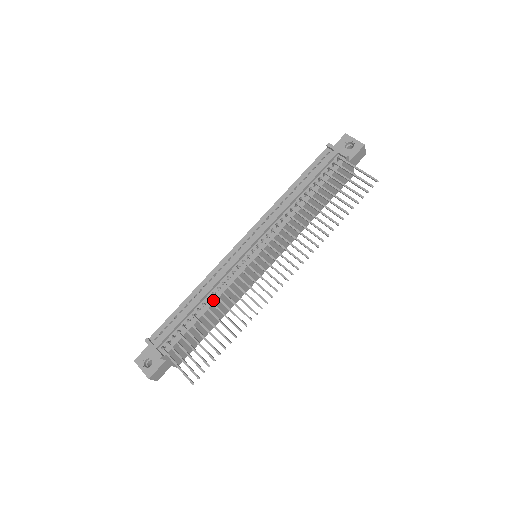
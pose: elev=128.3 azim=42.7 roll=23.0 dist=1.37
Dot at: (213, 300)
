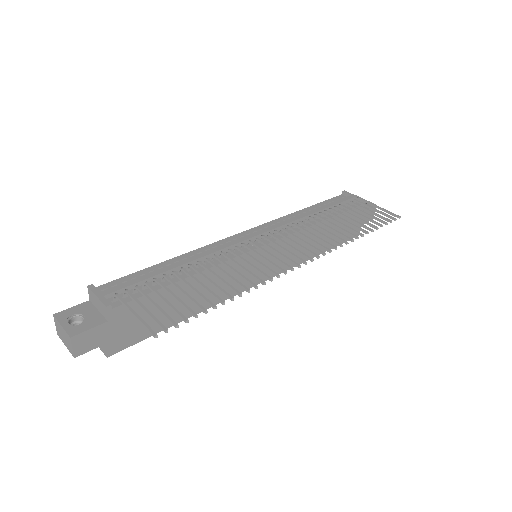
Dot at: (201, 269)
